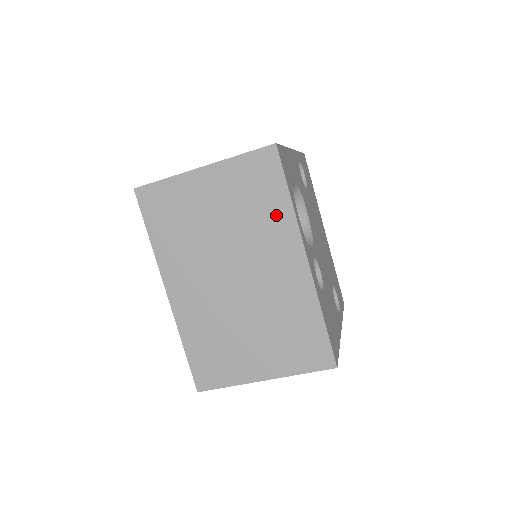
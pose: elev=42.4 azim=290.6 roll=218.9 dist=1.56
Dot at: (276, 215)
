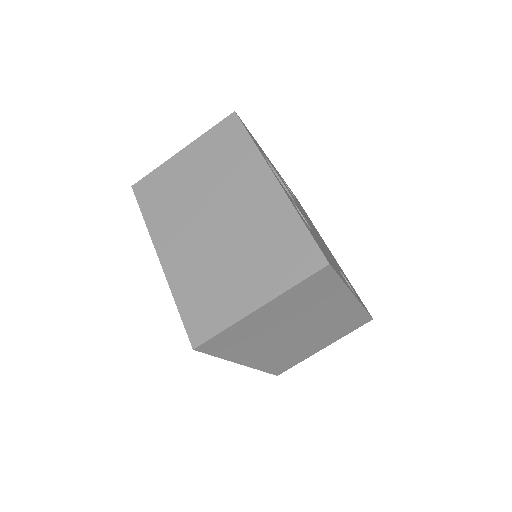
Dot at: (243, 157)
